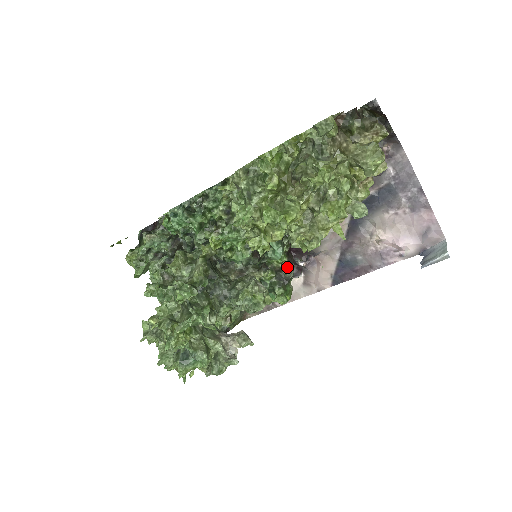
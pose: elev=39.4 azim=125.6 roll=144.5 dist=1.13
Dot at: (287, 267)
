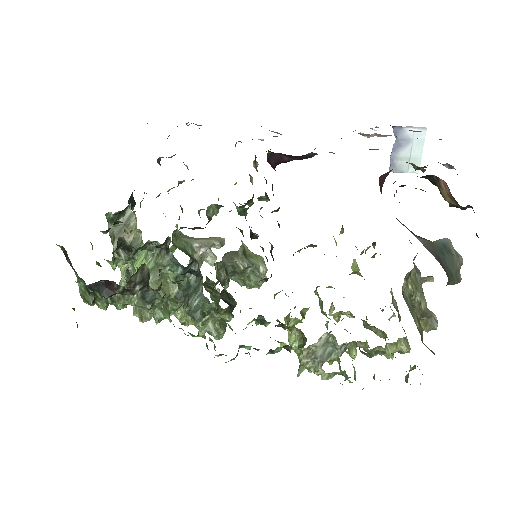
Dot at: (263, 200)
